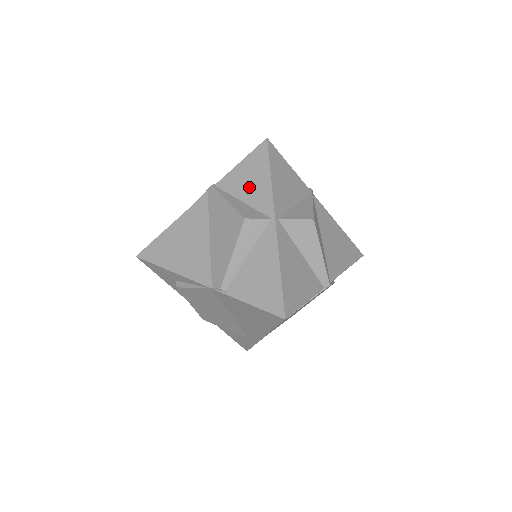
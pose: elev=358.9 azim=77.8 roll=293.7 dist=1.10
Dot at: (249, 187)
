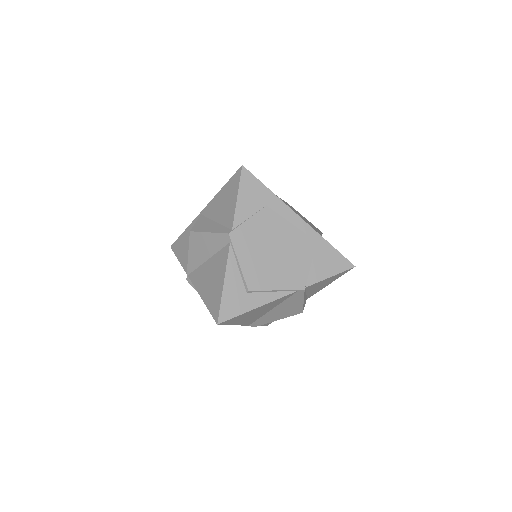
Dot at: (318, 288)
